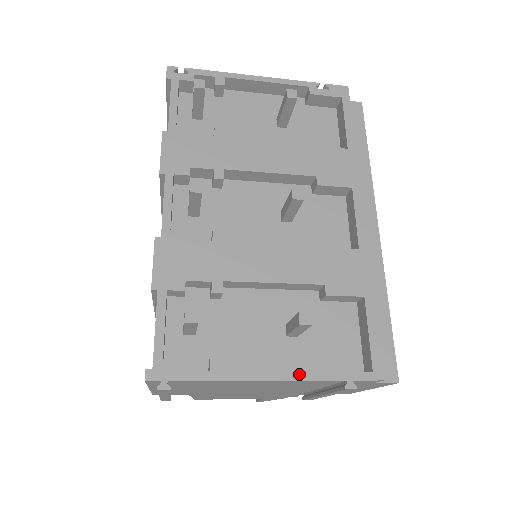
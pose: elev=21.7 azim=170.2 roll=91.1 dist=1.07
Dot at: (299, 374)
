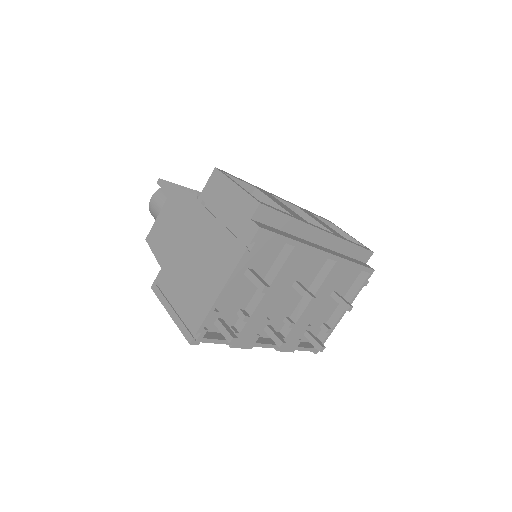
Dot at: (351, 302)
